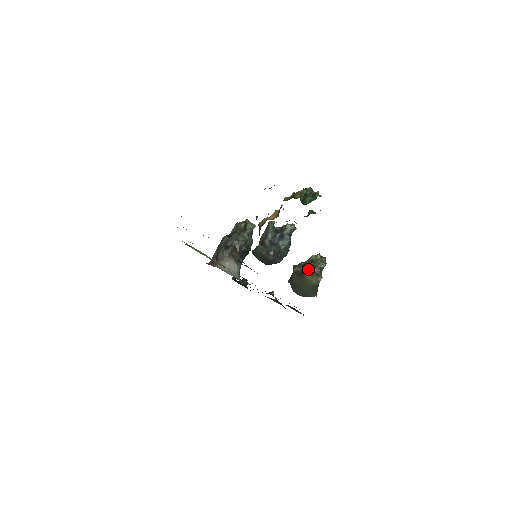
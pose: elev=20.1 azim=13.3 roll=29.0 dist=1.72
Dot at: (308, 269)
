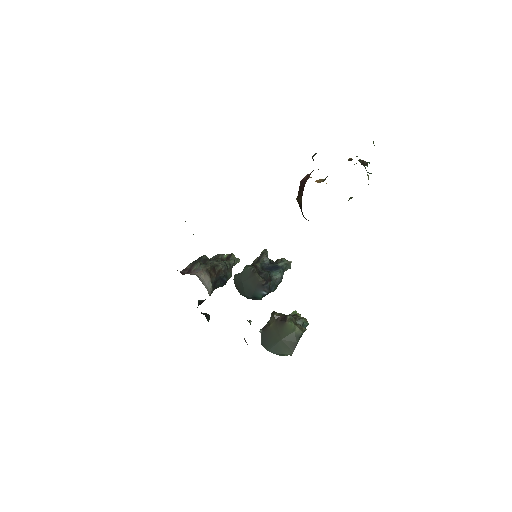
Dot at: (292, 317)
